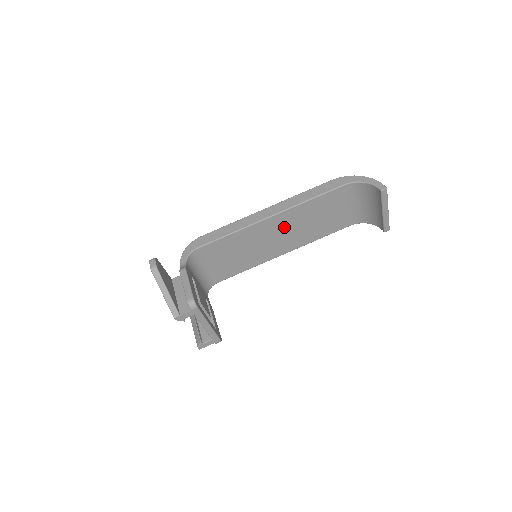
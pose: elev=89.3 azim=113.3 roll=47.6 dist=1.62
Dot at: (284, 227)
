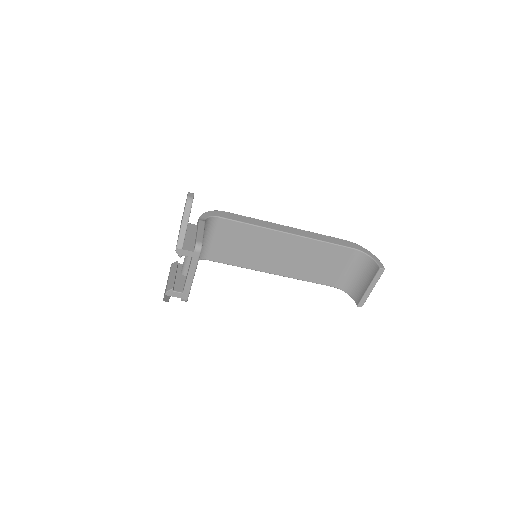
Dot at: (290, 250)
